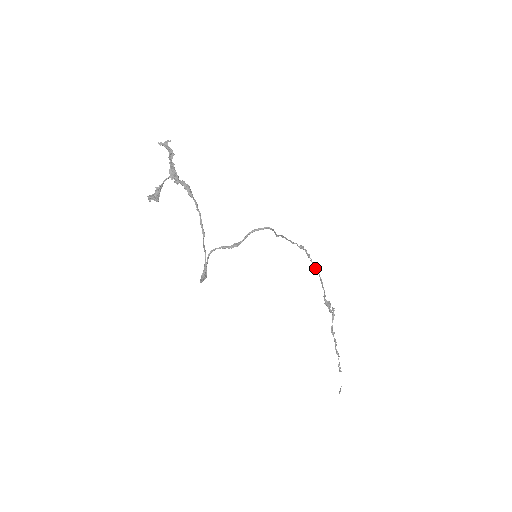
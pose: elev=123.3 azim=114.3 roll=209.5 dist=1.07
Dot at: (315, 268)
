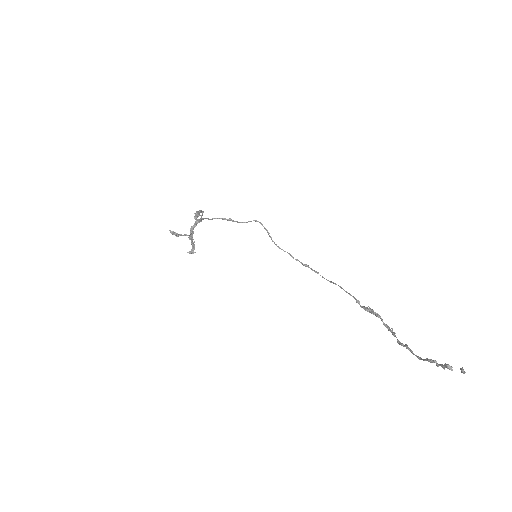
Dot at: (330, 282)
